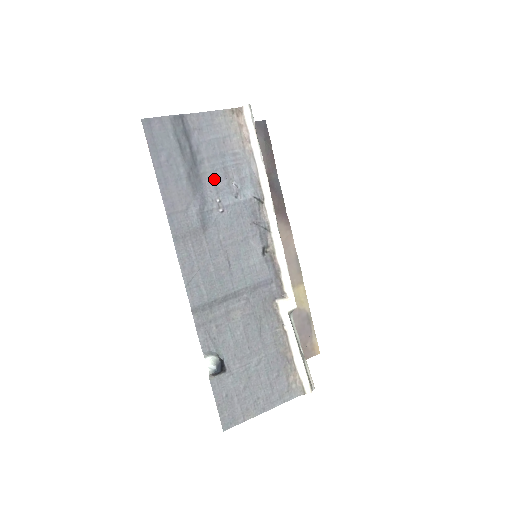
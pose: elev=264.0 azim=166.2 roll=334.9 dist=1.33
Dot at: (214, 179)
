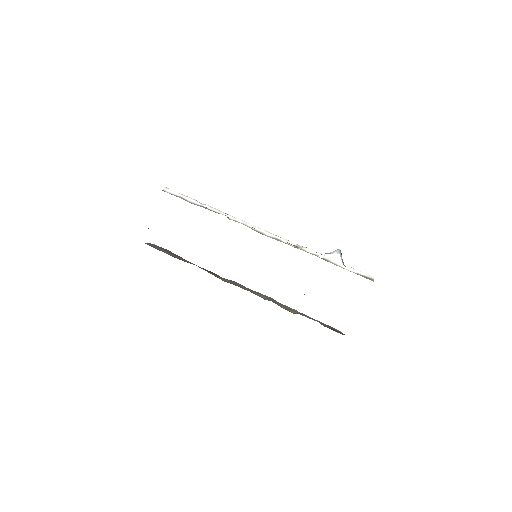
Dot at: occluded
